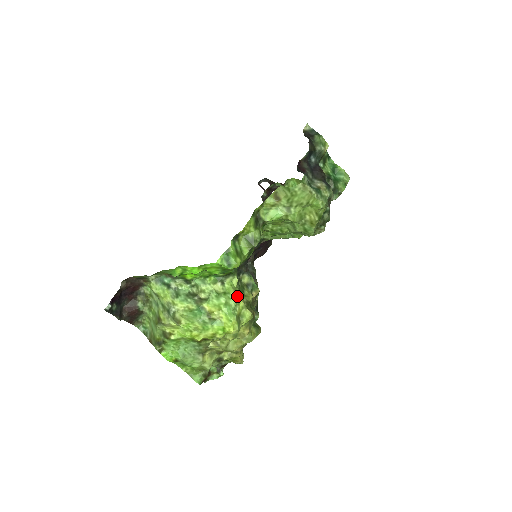
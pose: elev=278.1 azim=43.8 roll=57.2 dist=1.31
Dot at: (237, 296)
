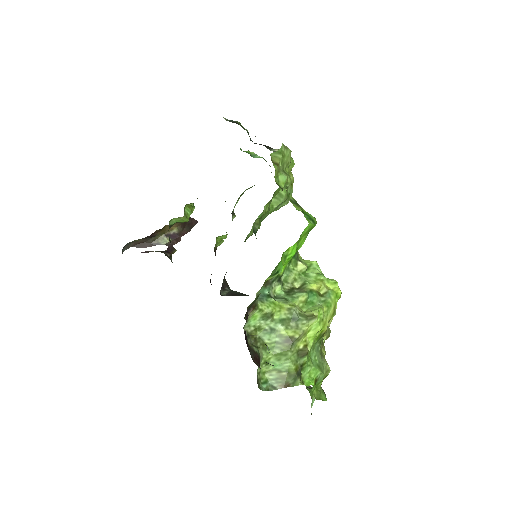
Dot at: occluded
